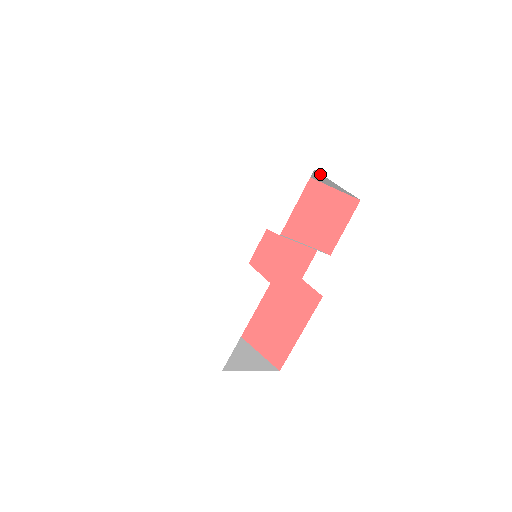
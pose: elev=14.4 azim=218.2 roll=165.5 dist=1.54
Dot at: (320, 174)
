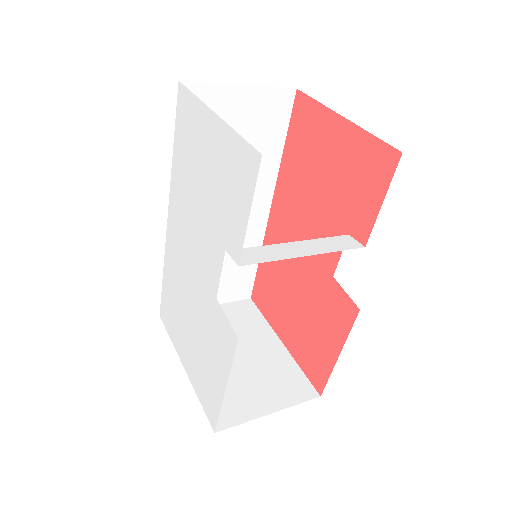
Dot at: occluded
